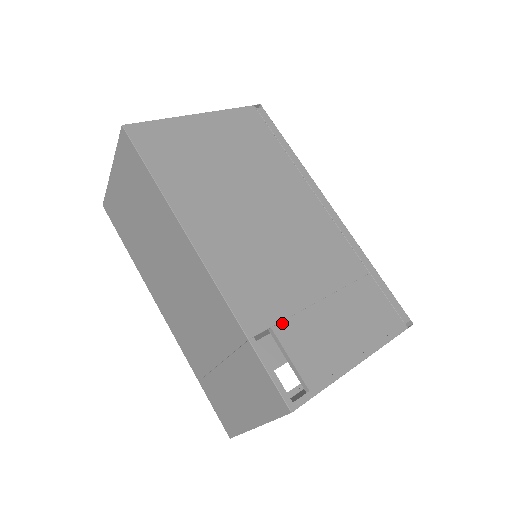
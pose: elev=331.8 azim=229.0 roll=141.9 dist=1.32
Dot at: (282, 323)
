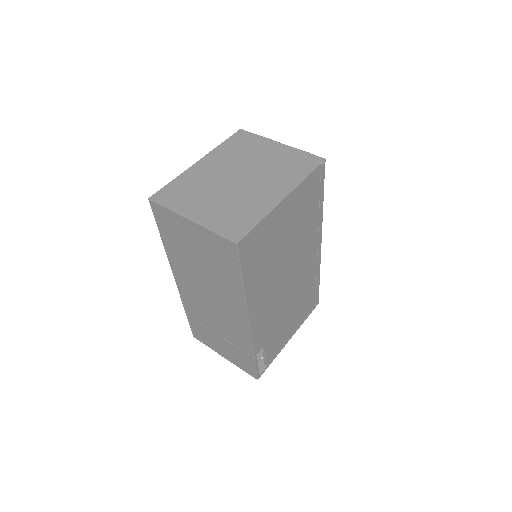
Dot at: (270, 340)
